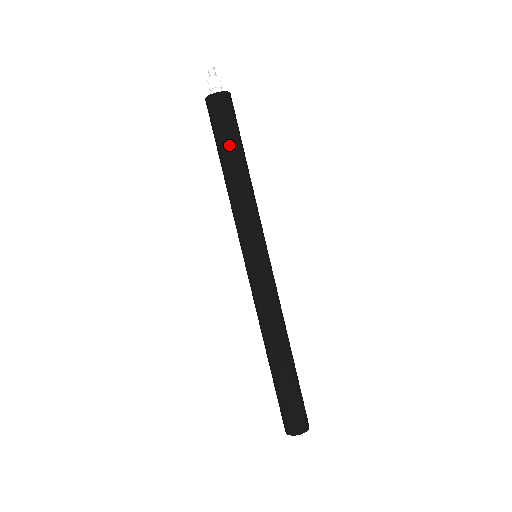
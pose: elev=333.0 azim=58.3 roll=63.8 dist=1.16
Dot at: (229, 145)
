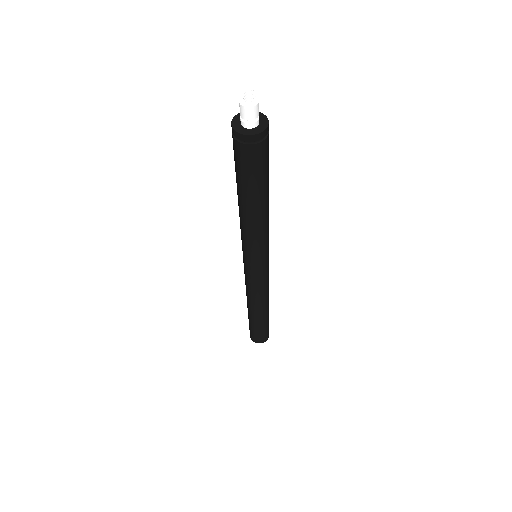
Dot at: (239, 183)
